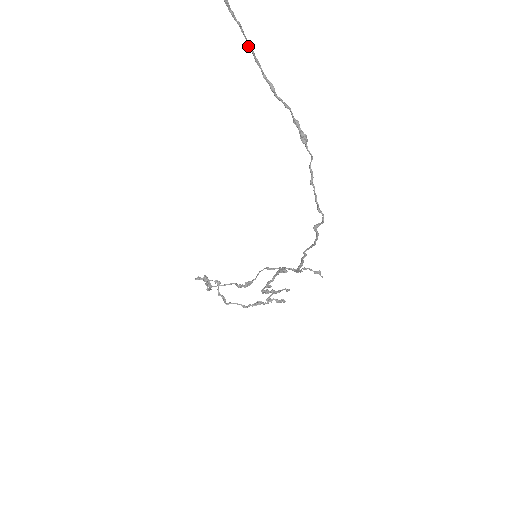
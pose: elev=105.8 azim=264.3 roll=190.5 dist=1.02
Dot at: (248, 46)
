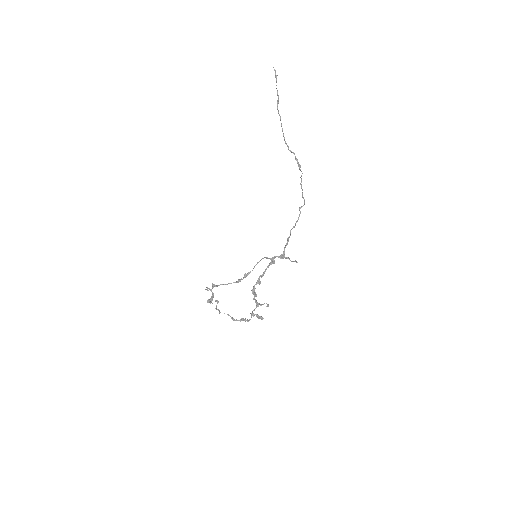
Dot at: occluded
